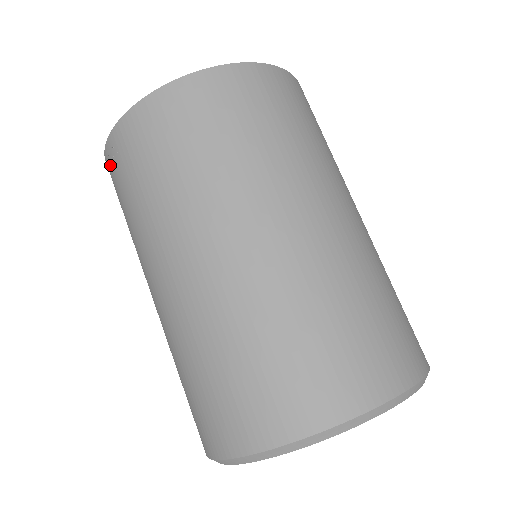
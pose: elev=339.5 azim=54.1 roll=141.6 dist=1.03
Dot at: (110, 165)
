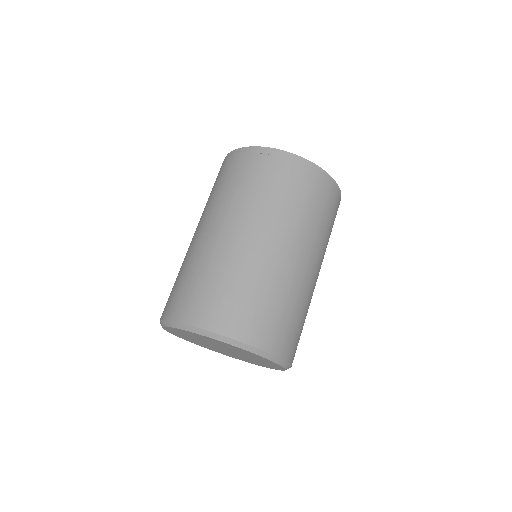
Dot at: (259, 156)
